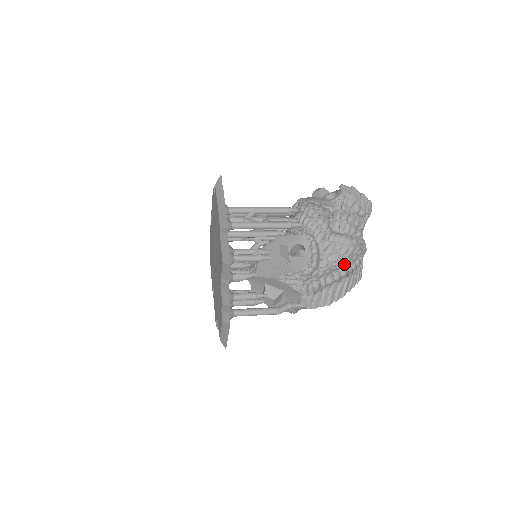
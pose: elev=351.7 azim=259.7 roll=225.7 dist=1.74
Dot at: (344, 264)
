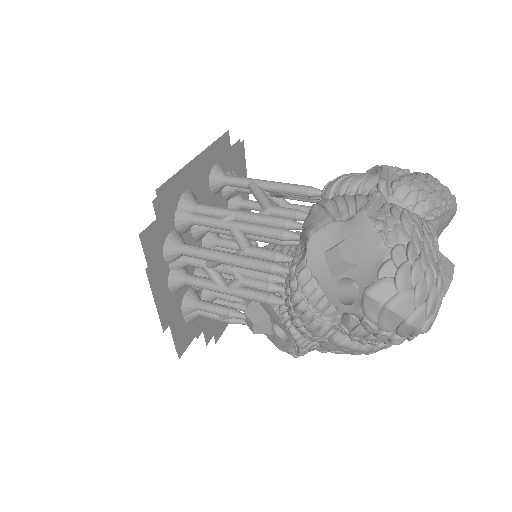
Dot at: occluded
